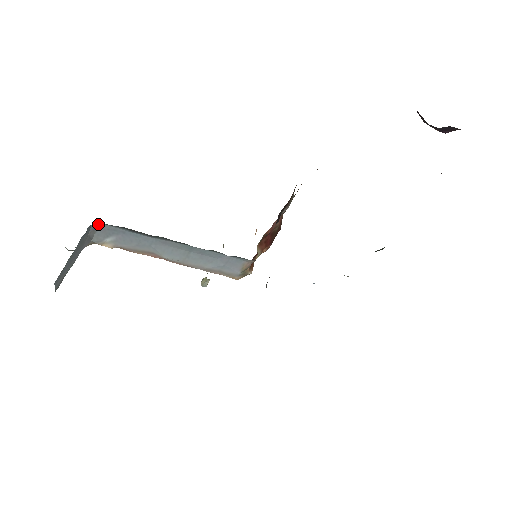
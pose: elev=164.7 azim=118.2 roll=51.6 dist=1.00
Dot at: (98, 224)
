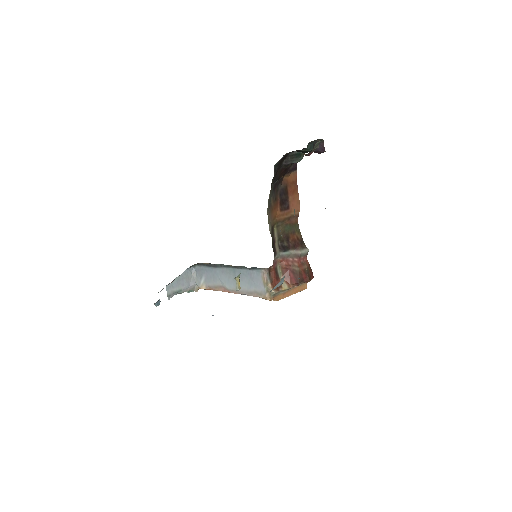
Dot at: (196, 267)
